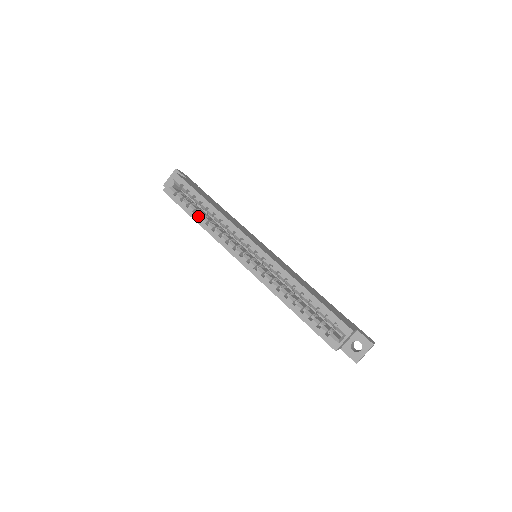
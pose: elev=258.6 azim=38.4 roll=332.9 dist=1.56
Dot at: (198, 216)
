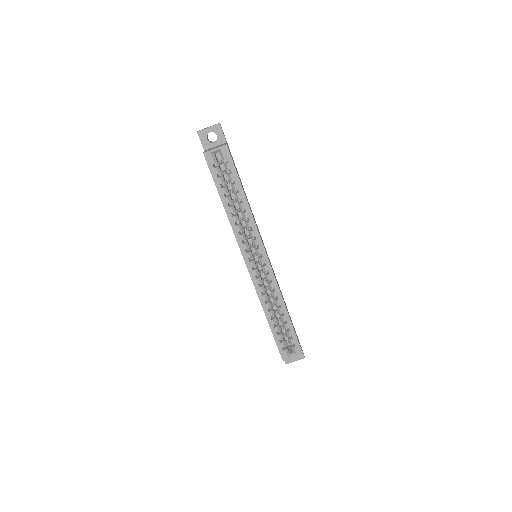
Dot at: (228, 202)
